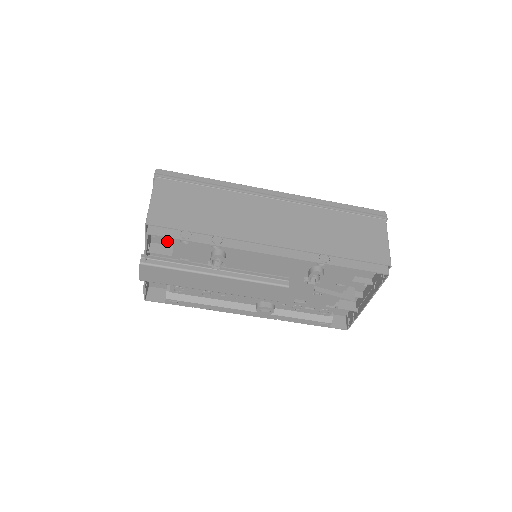
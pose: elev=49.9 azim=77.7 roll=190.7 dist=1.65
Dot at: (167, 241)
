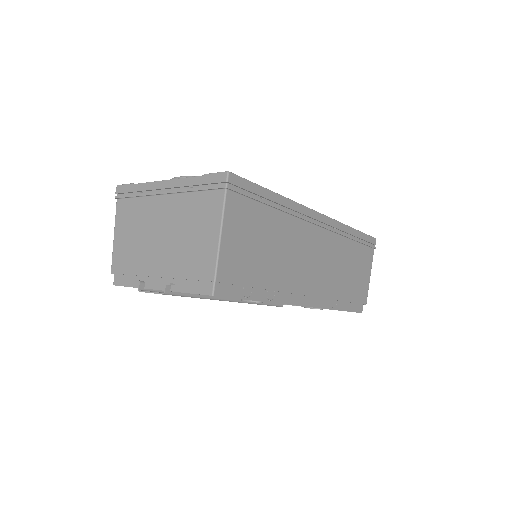
Dot at: occluded
